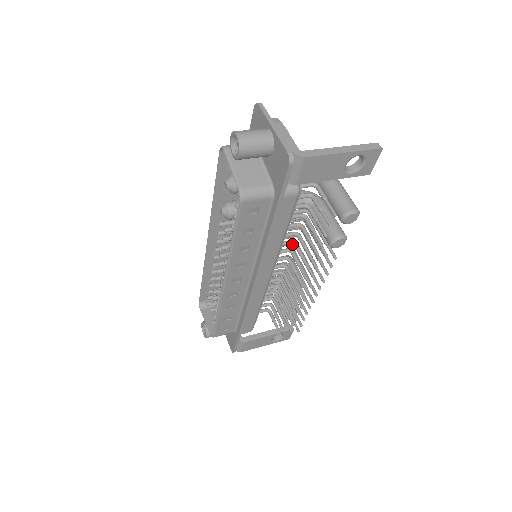
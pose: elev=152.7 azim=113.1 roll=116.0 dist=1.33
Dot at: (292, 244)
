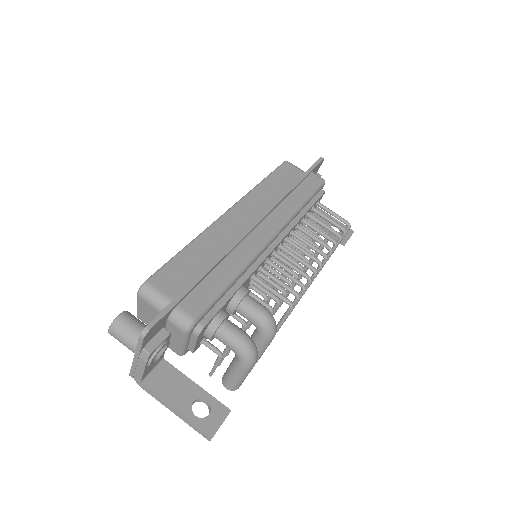
Dot at: (264, 296)
